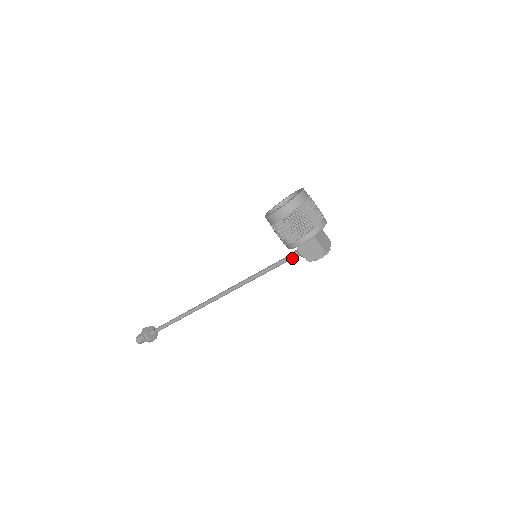
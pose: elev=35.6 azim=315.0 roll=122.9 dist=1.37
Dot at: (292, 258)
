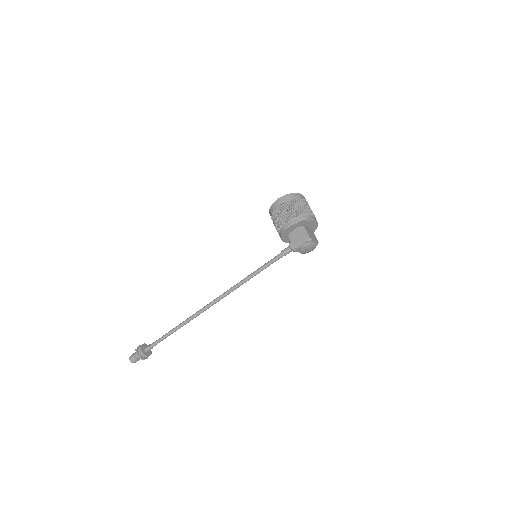
Dot at: (284, 252)
